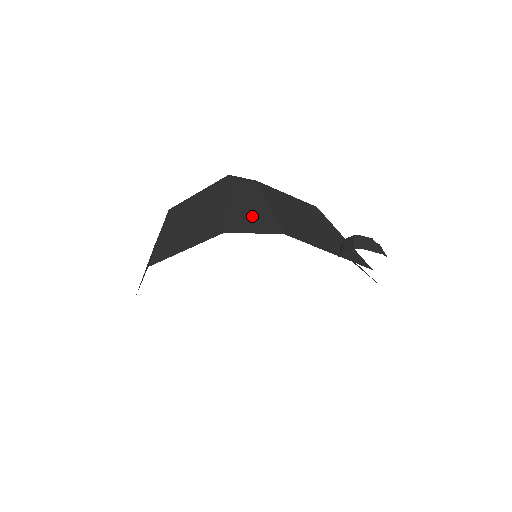
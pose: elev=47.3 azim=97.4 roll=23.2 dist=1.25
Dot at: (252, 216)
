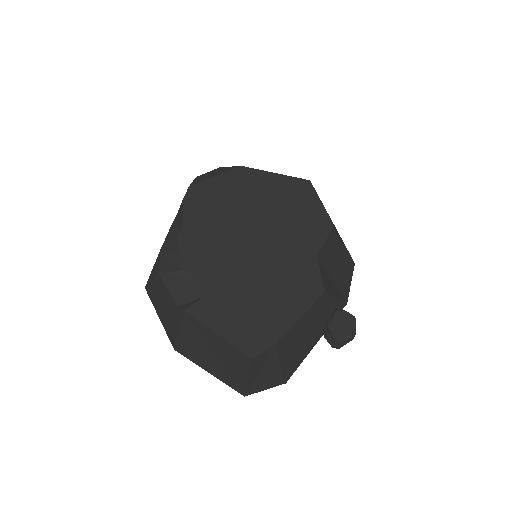
Dot at: (266, 379)
